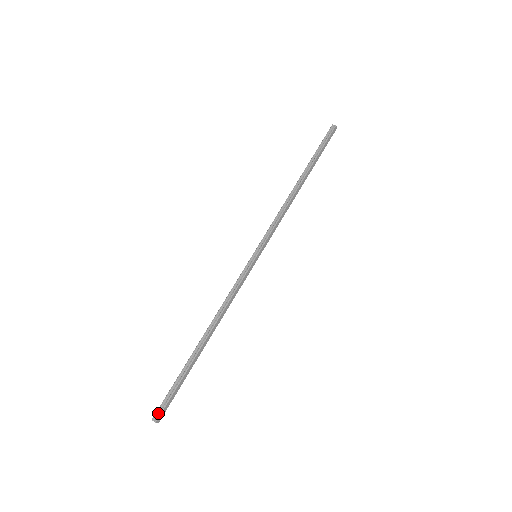
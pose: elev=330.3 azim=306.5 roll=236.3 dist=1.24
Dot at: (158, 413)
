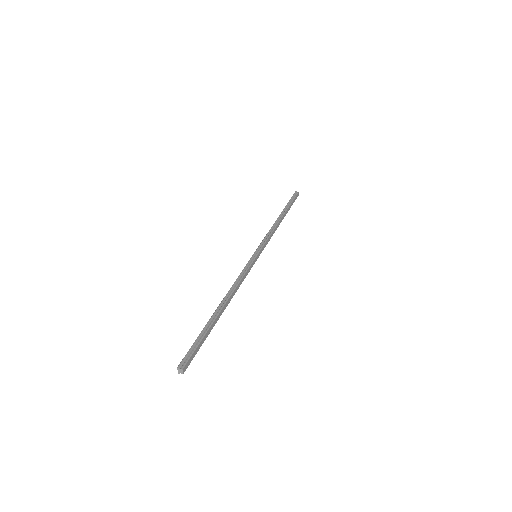
Dot at: (183, 362)
